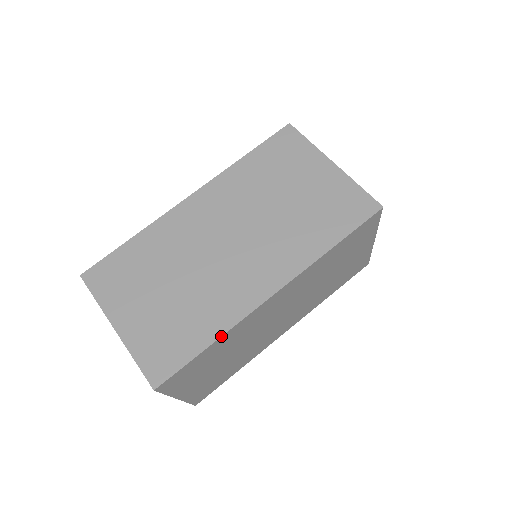
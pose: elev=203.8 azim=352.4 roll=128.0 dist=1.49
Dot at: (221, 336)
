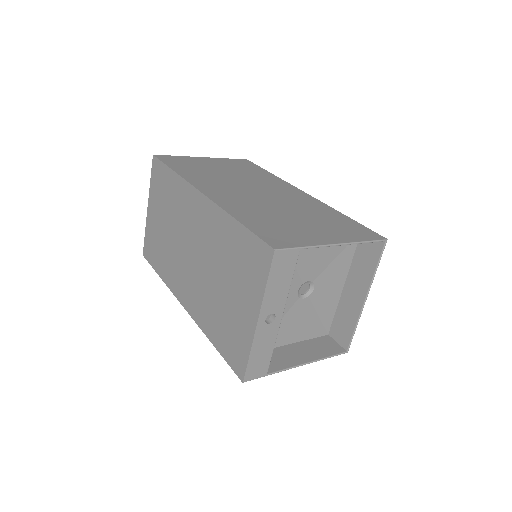
Dot at: (163, 281)
